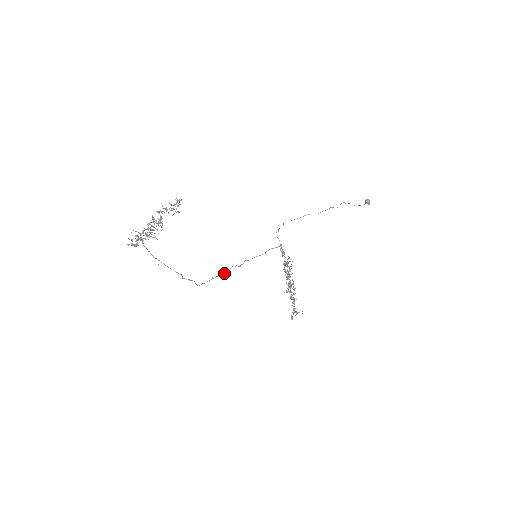
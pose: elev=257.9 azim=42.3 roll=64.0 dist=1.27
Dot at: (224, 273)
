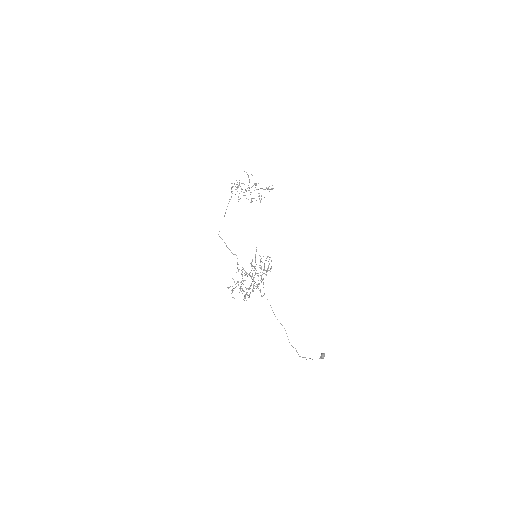
Dot at: occluded
